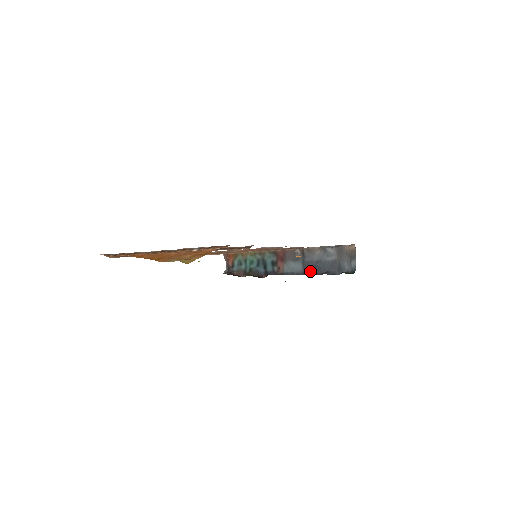
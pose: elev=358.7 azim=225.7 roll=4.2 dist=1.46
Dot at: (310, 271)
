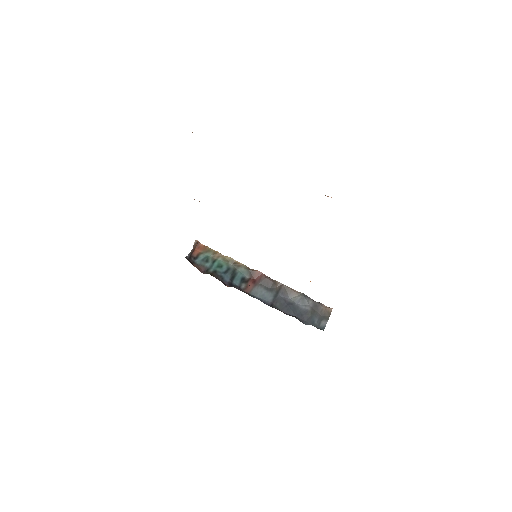
Dot at: (278, 307)
